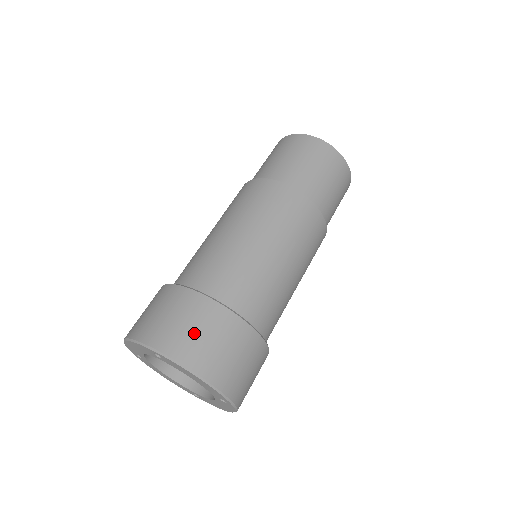
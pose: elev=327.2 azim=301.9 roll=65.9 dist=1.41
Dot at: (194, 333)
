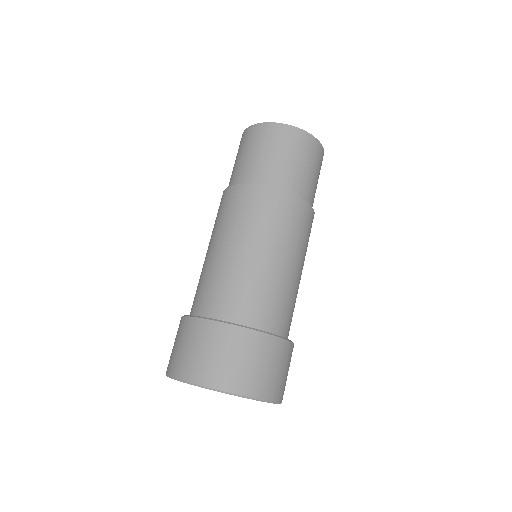
Dot at: (216, 358)
